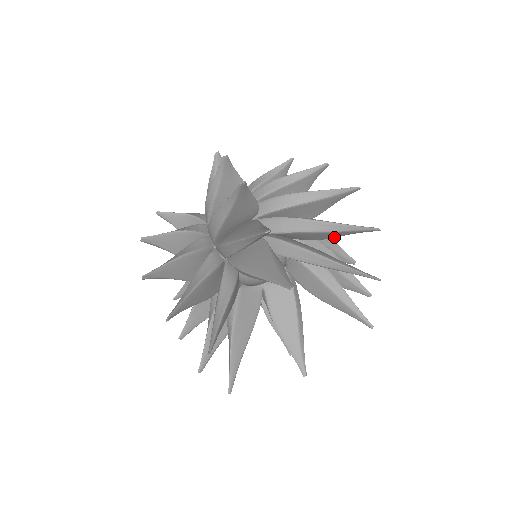
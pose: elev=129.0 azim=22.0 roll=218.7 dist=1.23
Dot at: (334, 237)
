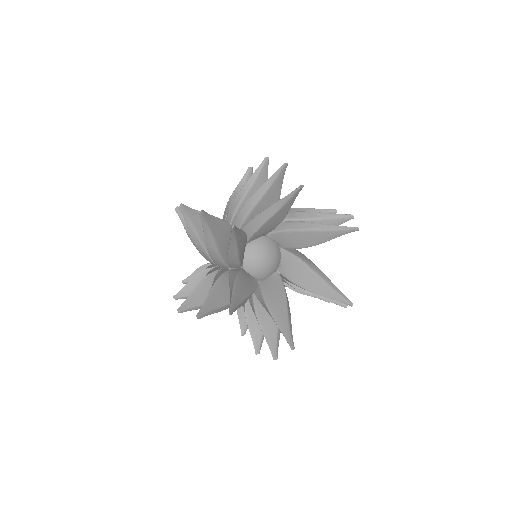
Dot at: (278, 197)
